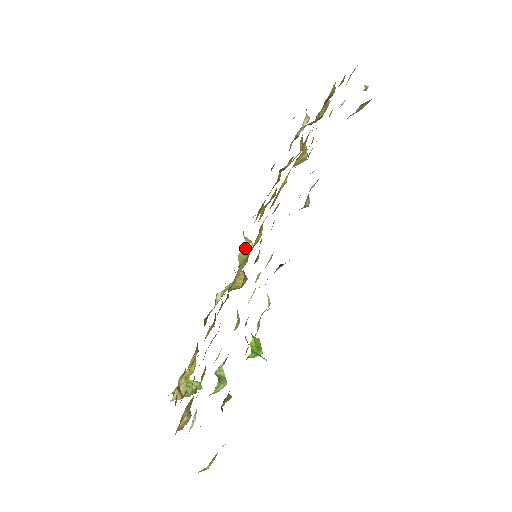
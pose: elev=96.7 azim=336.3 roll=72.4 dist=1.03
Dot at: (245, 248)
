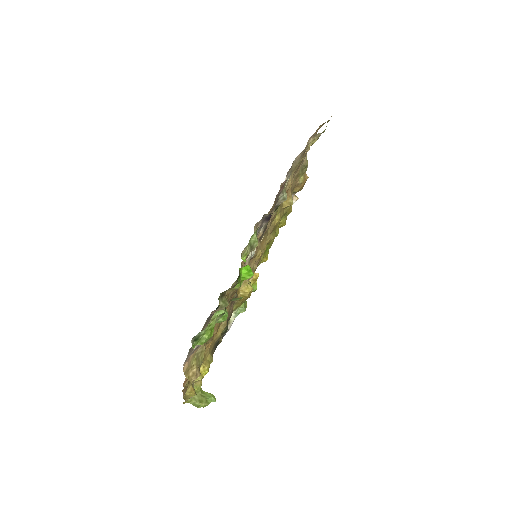
Dot at: occluded
